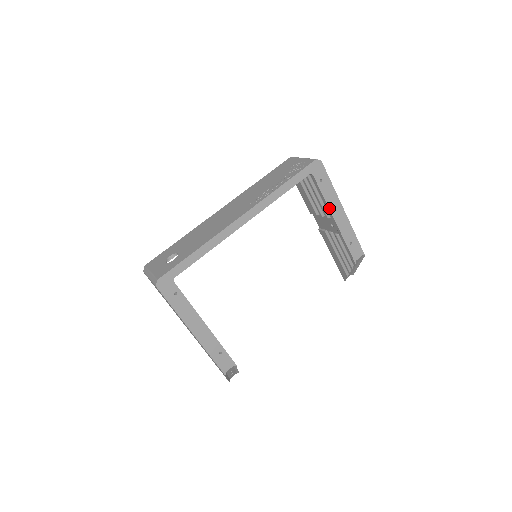
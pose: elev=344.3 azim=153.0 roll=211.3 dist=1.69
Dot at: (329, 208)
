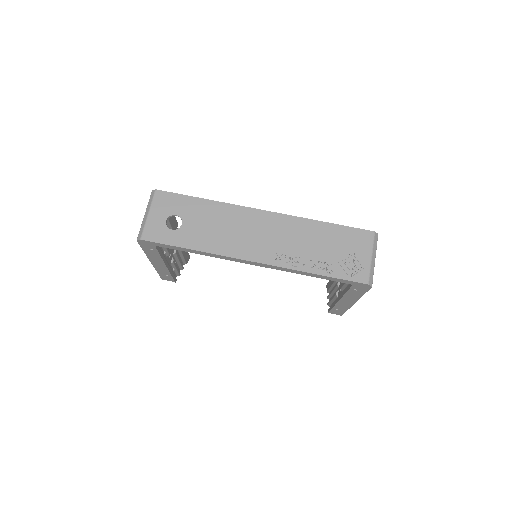
Dot at: (343, 297)
